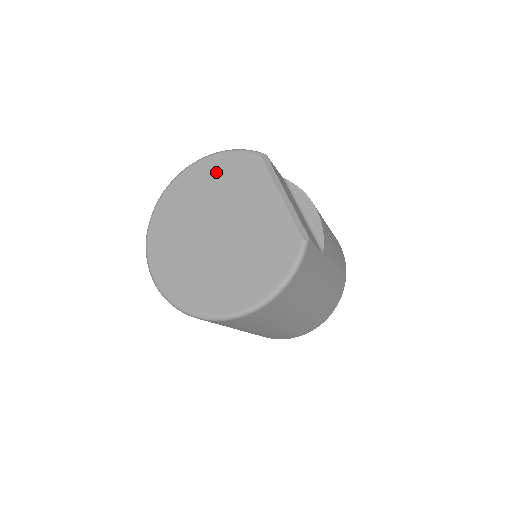
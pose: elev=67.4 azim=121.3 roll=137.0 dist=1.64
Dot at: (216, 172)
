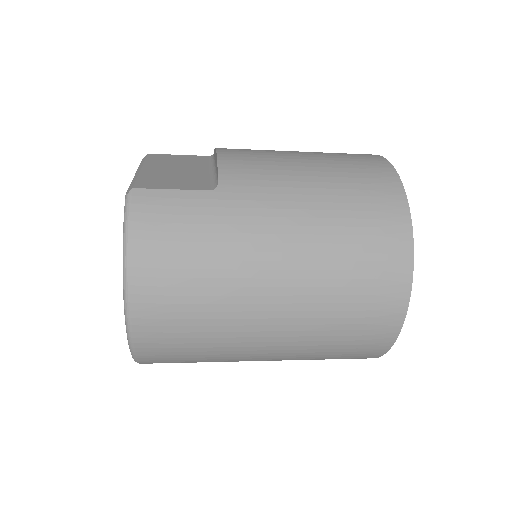
Dot at: occluded
